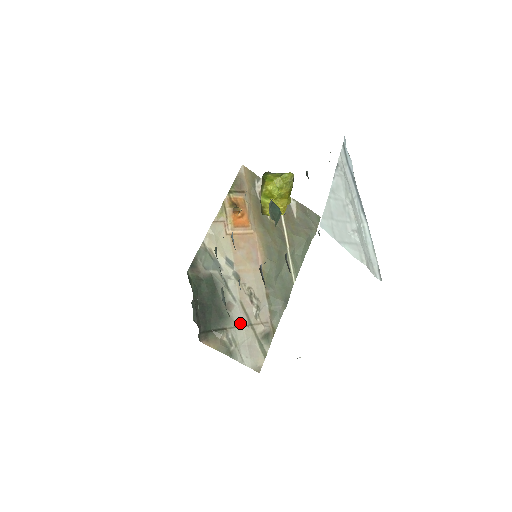
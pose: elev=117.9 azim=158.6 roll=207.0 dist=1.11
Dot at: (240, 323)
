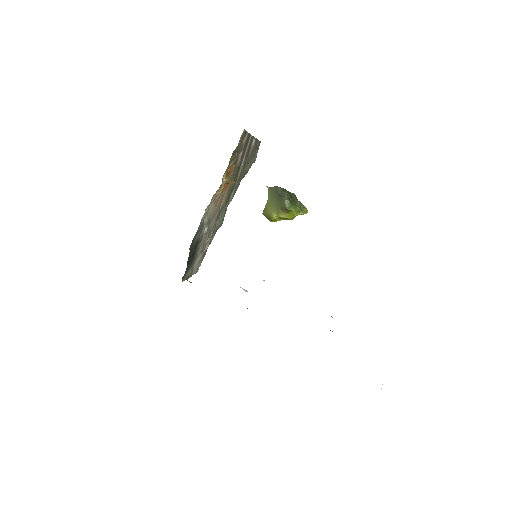
Dot at: (199, 254)
